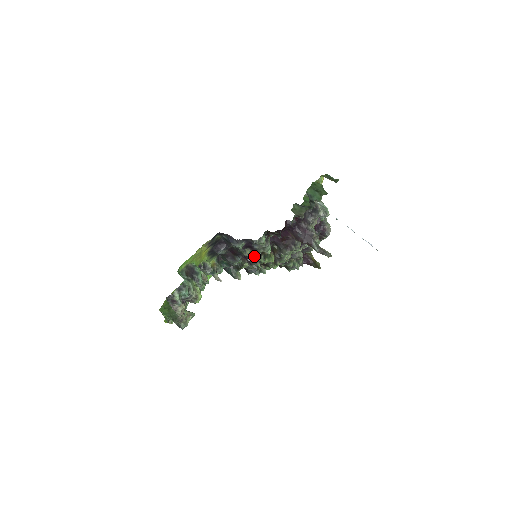
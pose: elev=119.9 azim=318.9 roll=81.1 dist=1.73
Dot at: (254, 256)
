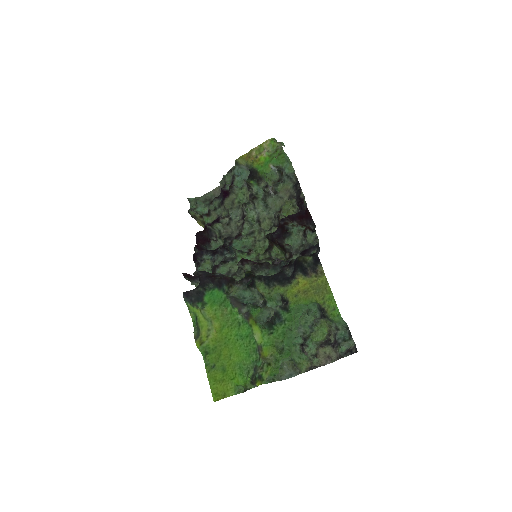
Dot at: (291, 258)
